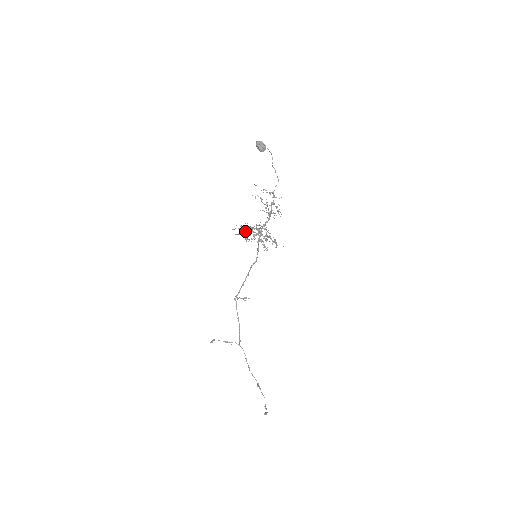
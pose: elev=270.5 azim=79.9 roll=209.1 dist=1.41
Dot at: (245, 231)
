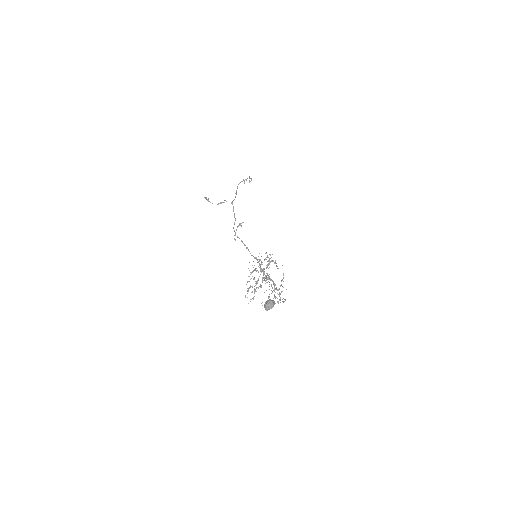
Dot at: (252, 287)
